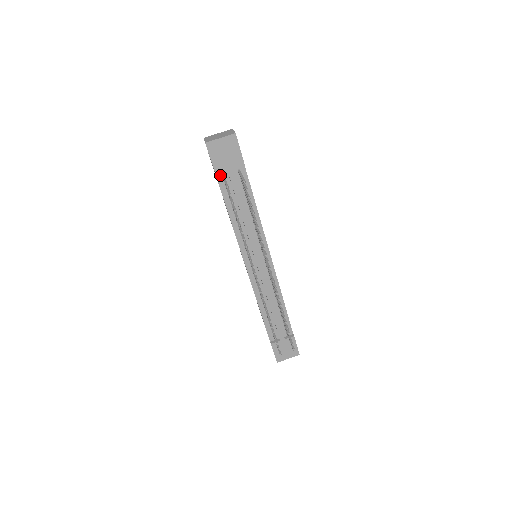
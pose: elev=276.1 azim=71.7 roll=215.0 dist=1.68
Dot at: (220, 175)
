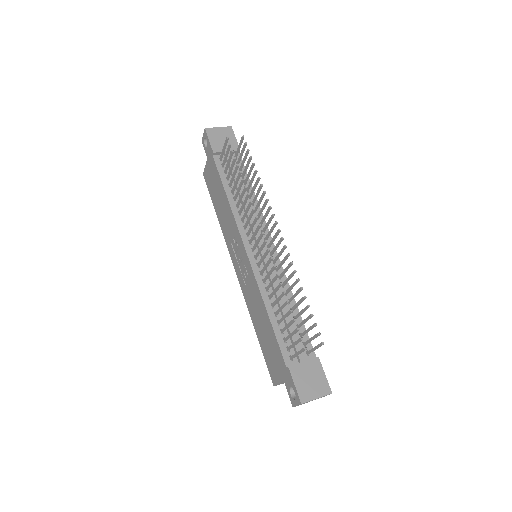
Dot at: (217, 158)
